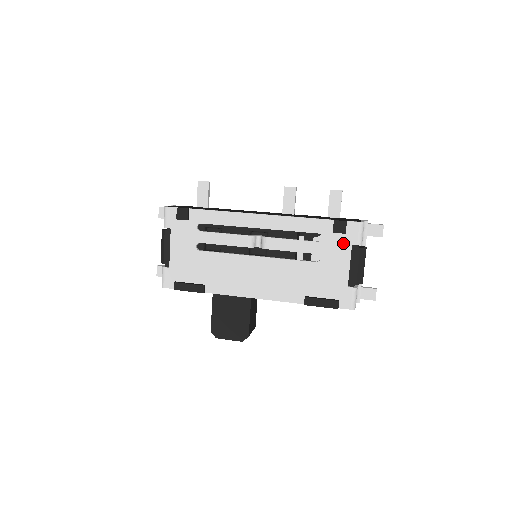
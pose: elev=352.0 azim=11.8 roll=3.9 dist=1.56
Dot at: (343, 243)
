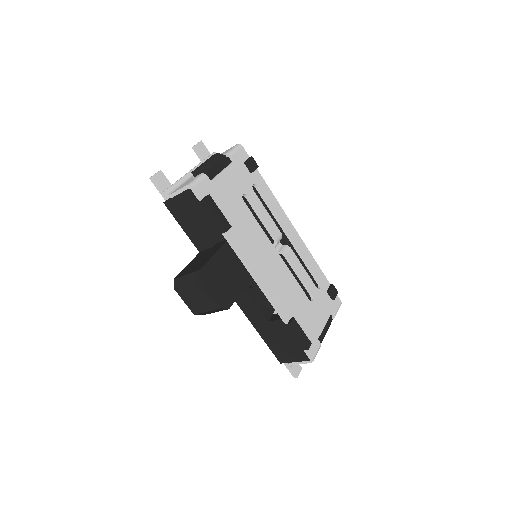
Dot at: (329, 305)
